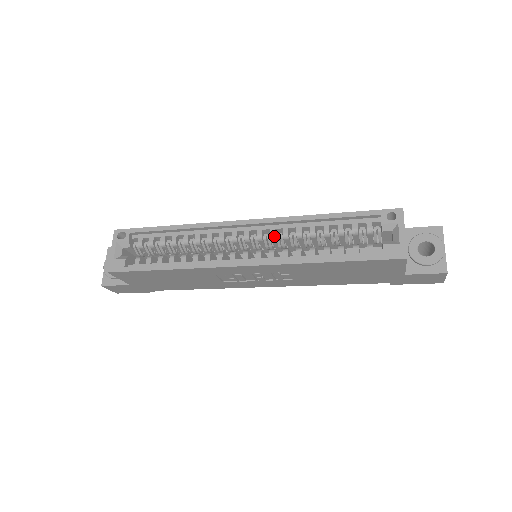
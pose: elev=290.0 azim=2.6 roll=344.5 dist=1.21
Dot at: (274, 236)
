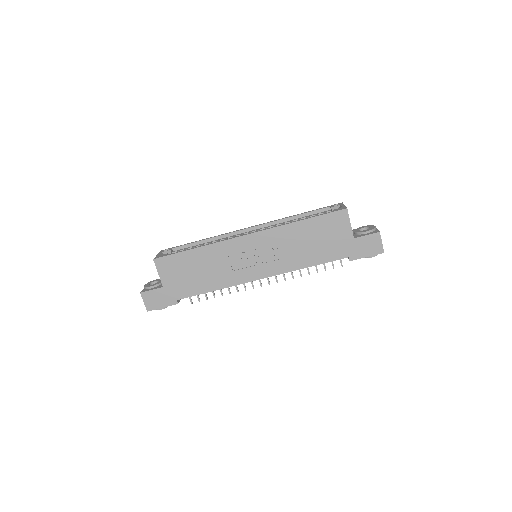
Dot at: occluded
